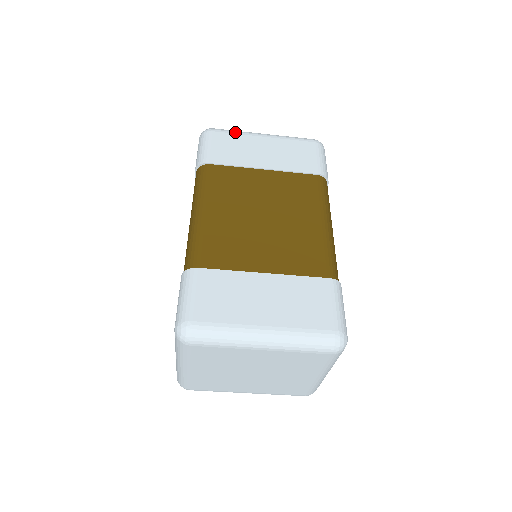
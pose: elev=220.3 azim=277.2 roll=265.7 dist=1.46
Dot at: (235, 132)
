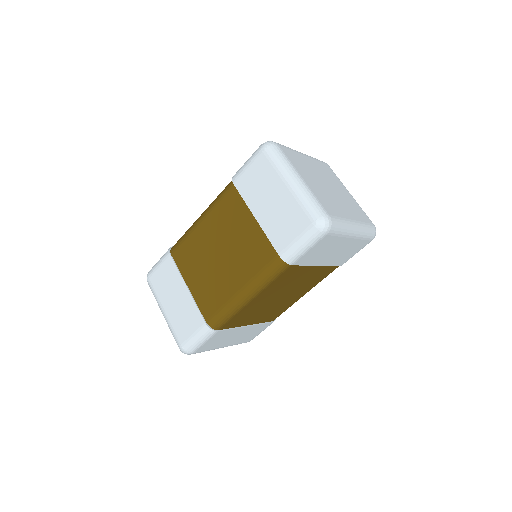
Dot at: (340, 235)
